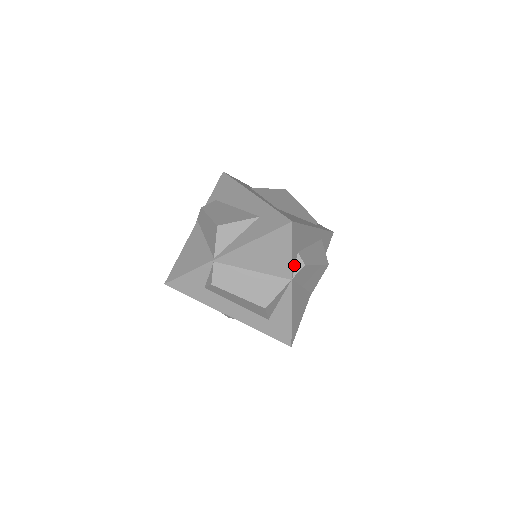
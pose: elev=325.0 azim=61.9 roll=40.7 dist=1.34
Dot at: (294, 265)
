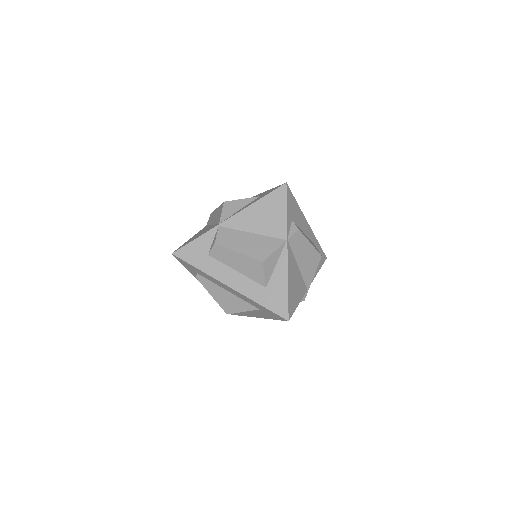
Dot at: (289, 228)
